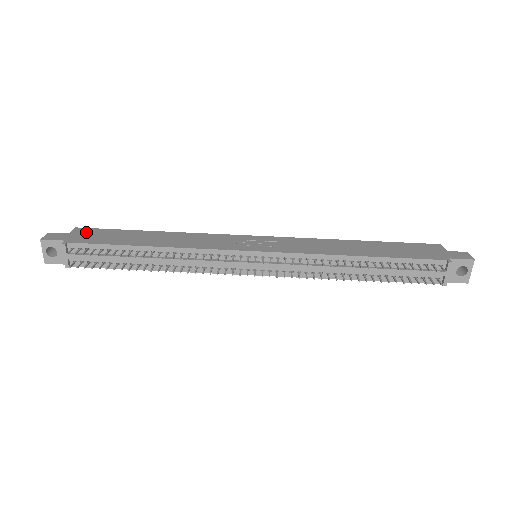
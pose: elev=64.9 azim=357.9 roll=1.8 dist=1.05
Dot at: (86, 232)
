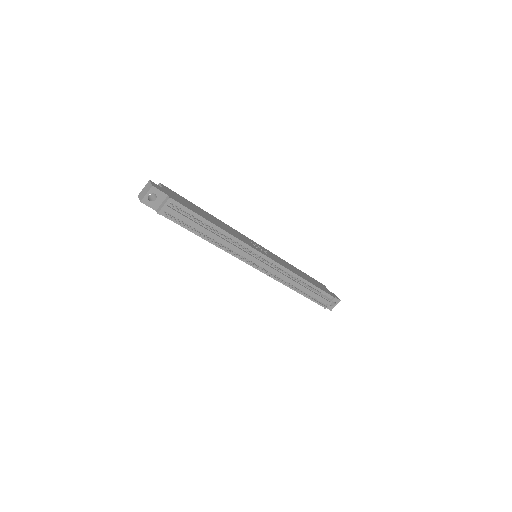
Dot at: (172, 192)
